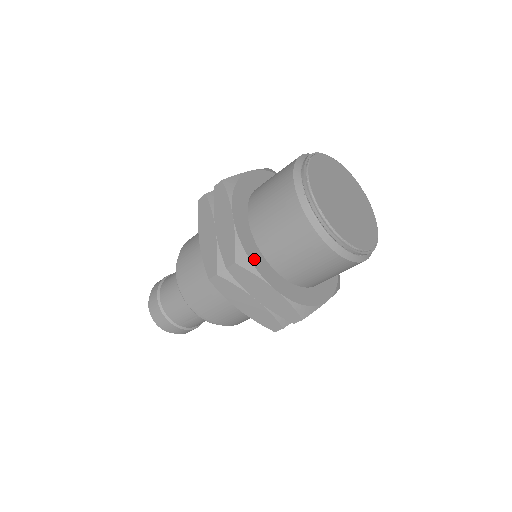
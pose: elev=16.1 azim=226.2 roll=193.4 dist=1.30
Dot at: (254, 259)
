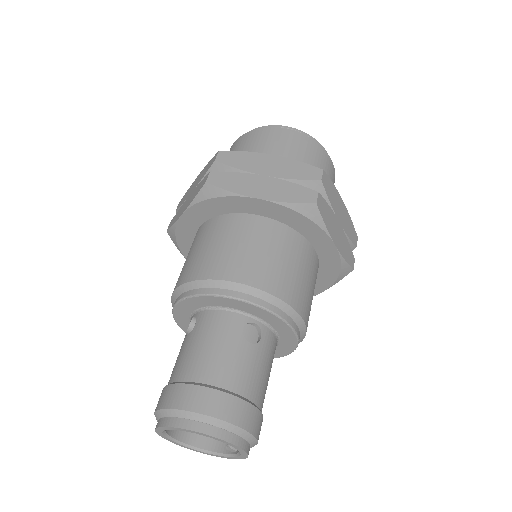
Dot at: occluded
